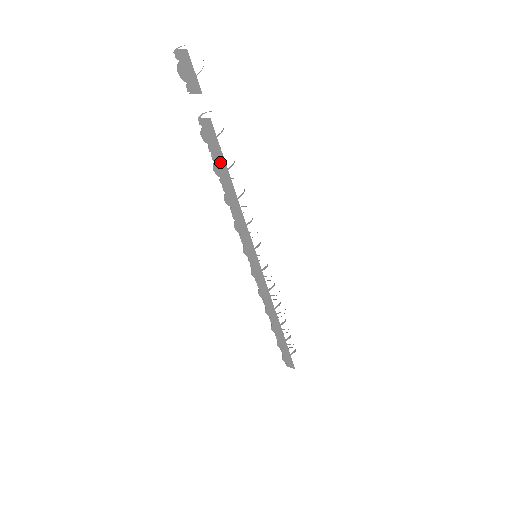
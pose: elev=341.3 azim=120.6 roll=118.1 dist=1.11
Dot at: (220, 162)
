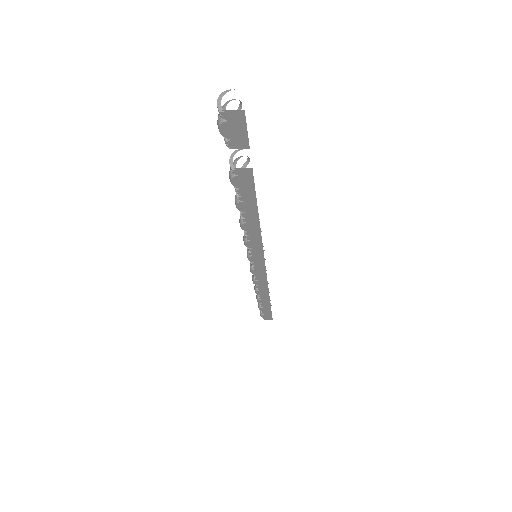
Dot at: (249, 201)
